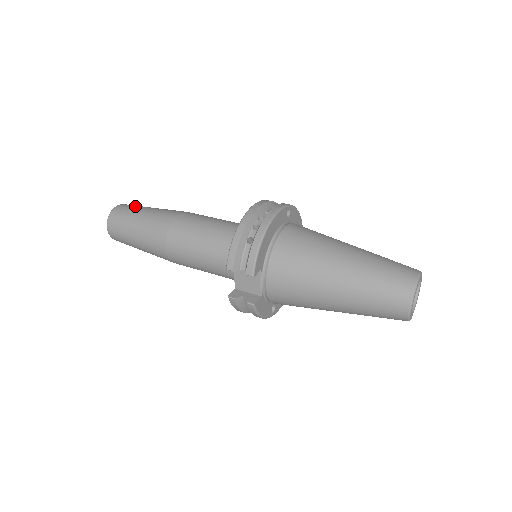
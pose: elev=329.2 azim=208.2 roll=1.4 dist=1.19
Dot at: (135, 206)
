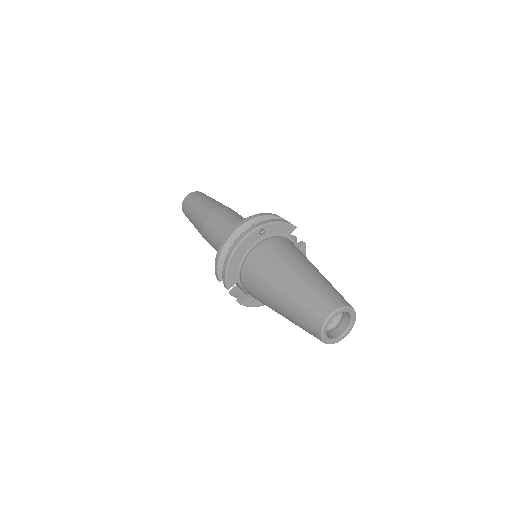
Dot at: (195, 198)
